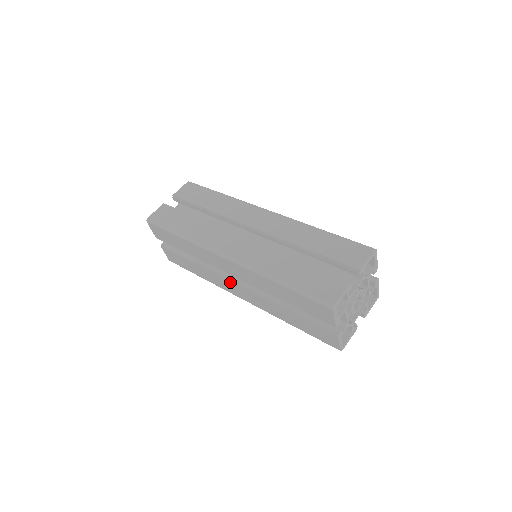
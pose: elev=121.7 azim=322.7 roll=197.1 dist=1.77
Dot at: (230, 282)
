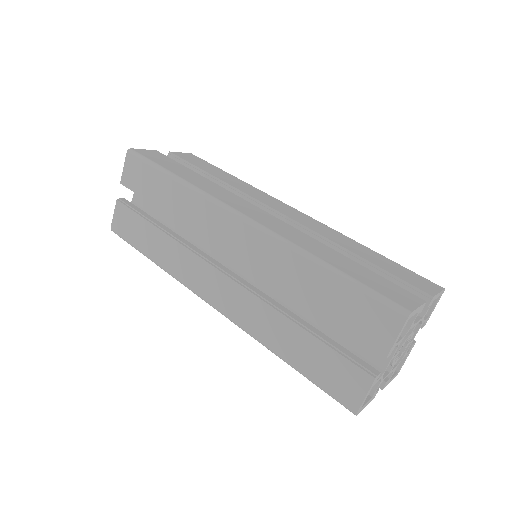
Dot at: occluded
